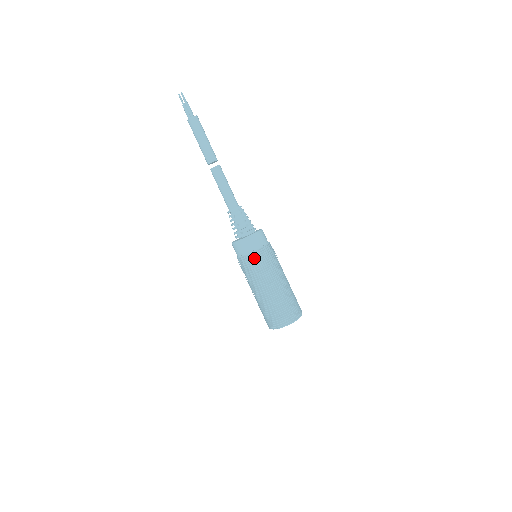
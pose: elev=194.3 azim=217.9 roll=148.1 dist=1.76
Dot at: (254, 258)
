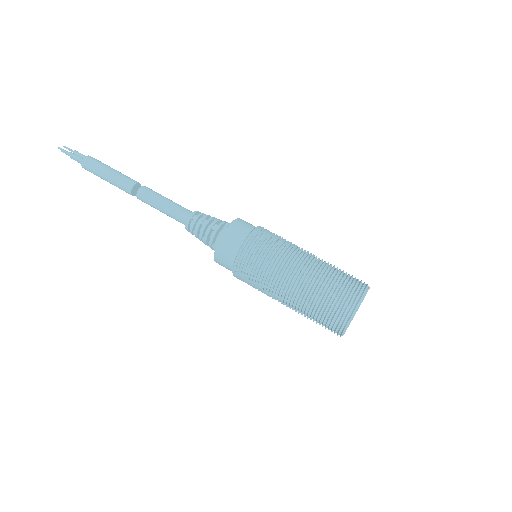
Dot at: (241, 269)
